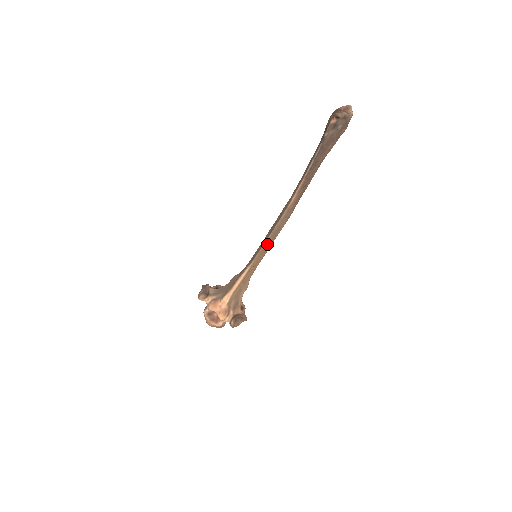
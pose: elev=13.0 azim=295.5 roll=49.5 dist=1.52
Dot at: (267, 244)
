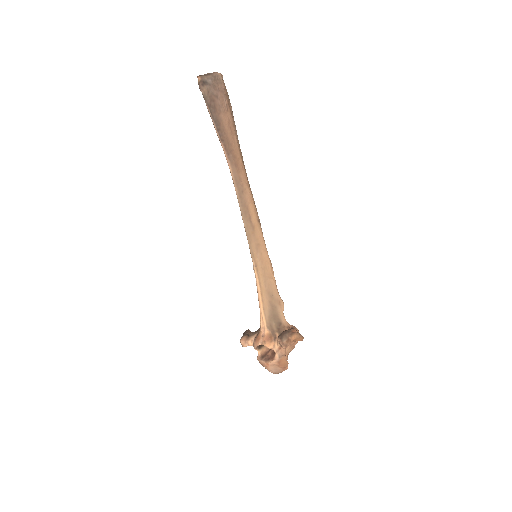
Dot at: (250, 232)
